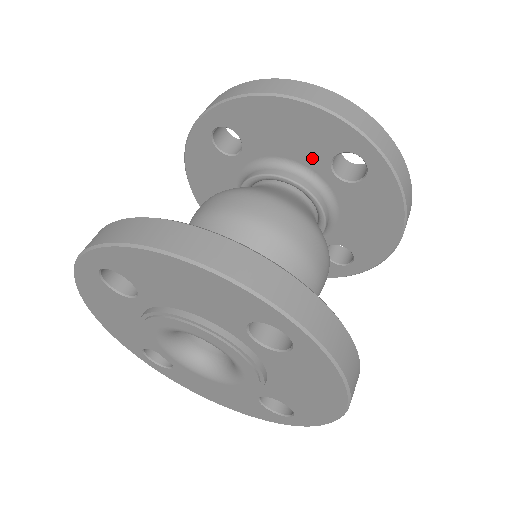
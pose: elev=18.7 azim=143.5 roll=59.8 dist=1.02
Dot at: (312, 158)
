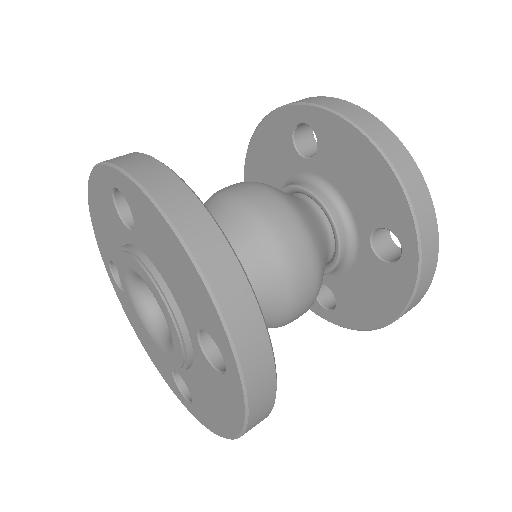
Dot at: (290, 162)
